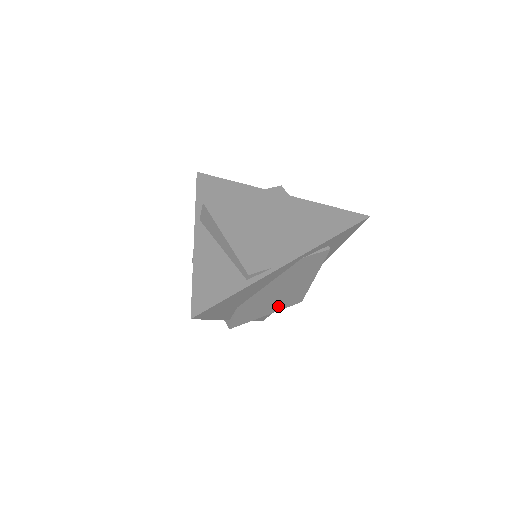
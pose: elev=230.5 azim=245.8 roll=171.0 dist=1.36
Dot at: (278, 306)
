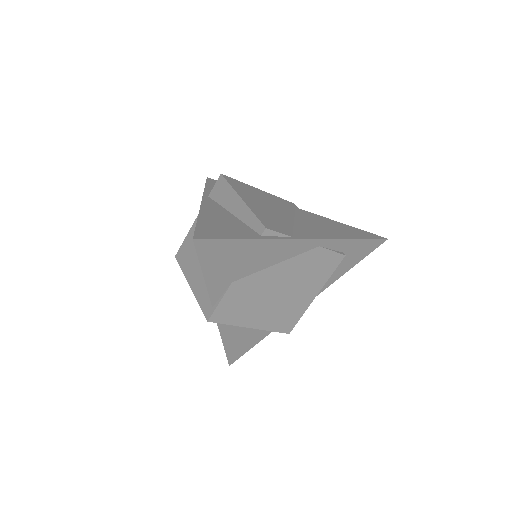
Dot at: (267, 320)
